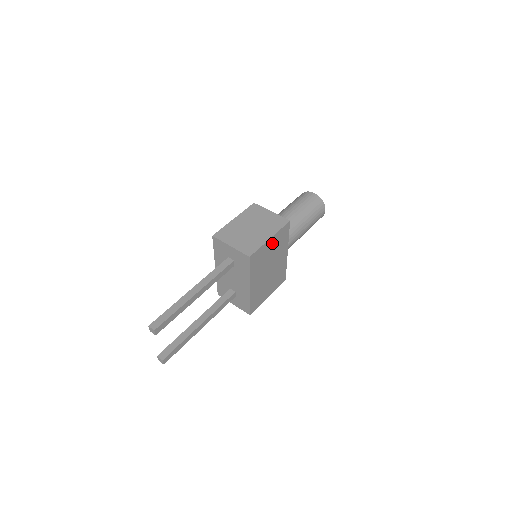
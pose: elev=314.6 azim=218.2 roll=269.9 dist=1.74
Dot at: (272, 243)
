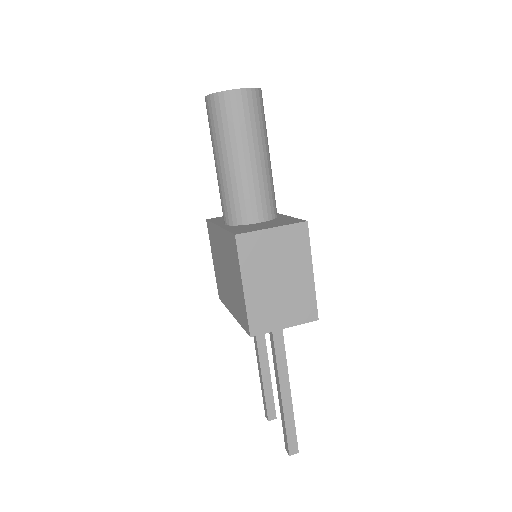
Dot at: occluded
